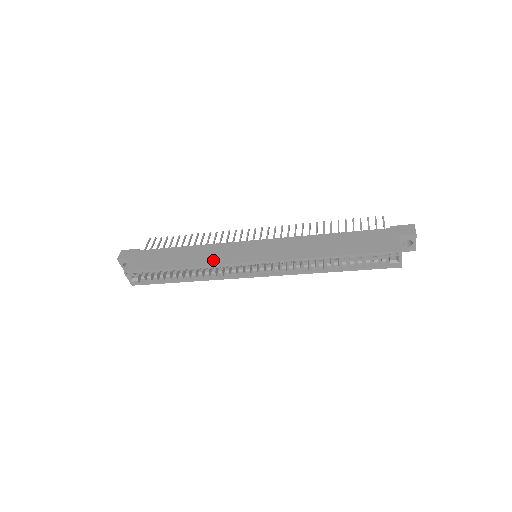
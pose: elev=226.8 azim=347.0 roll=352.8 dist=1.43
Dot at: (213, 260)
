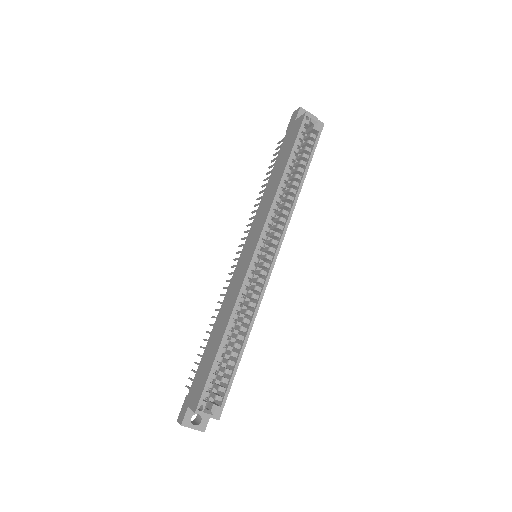
Dot at: (235, 294)
